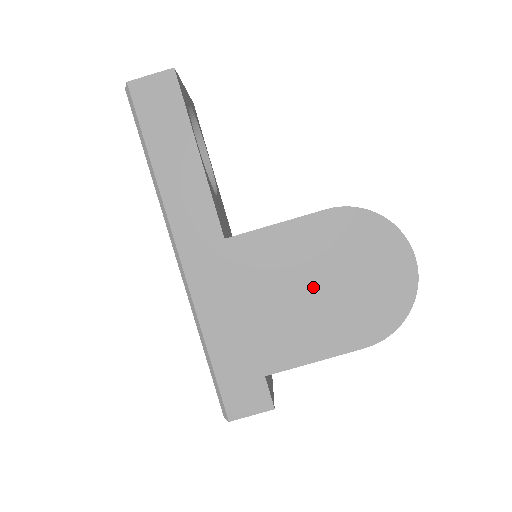
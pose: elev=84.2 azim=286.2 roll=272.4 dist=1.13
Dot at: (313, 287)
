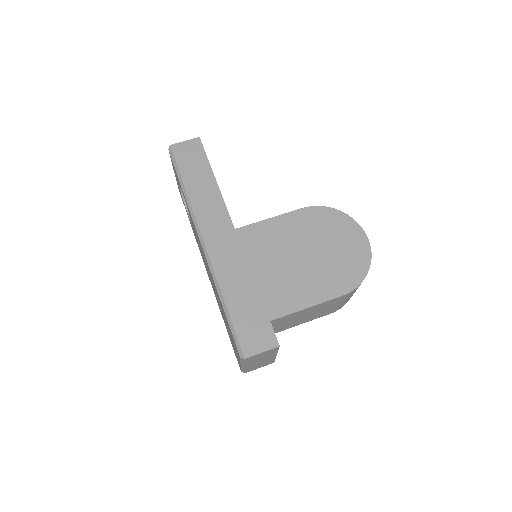
Dot at: (299, 256)
